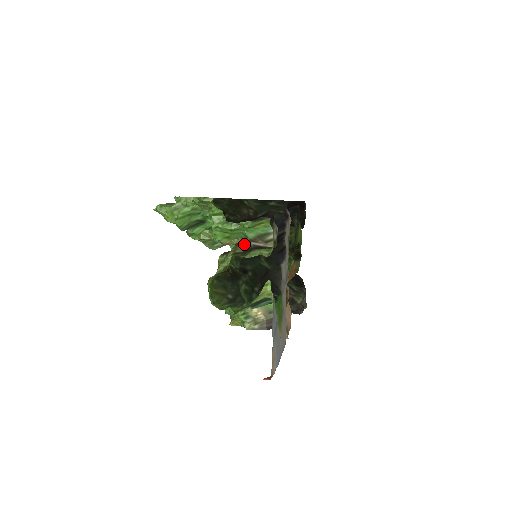
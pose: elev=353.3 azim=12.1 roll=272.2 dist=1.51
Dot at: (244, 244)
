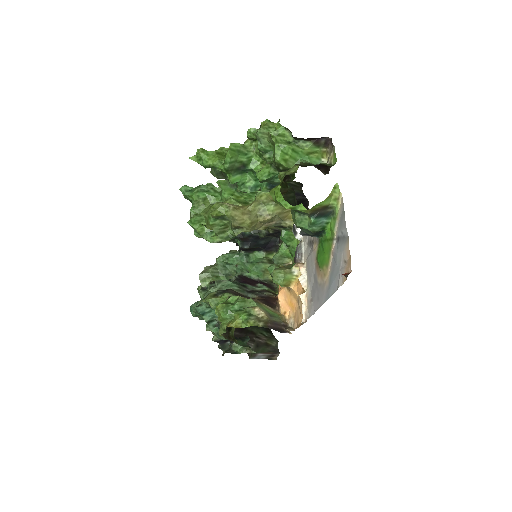
Dot at: occluded
